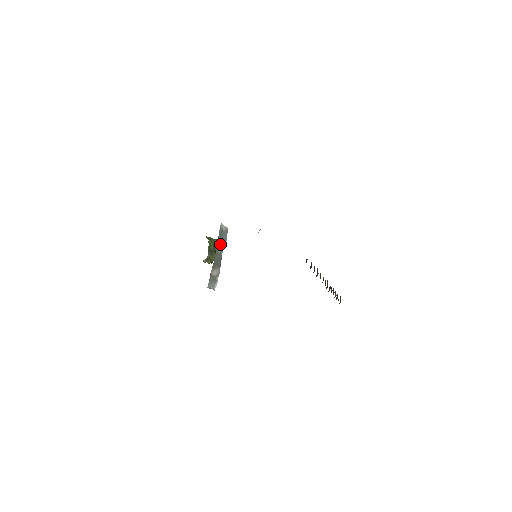
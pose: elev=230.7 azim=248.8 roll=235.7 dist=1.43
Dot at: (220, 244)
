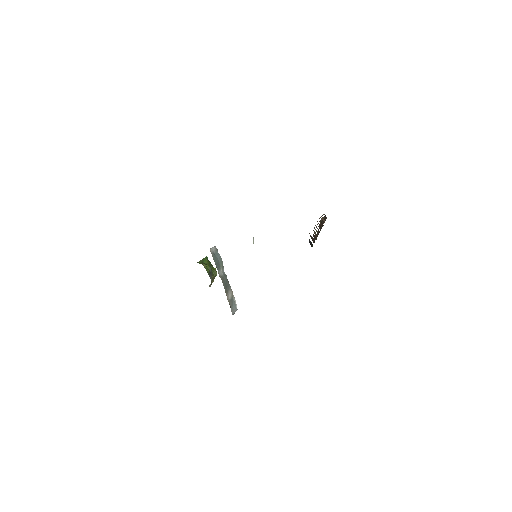
Dot at: (219, 267)
